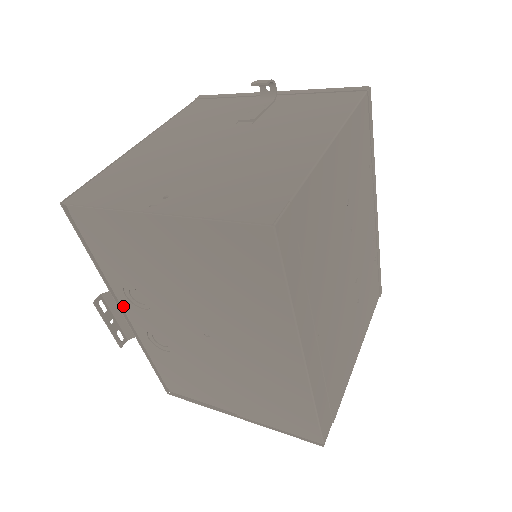
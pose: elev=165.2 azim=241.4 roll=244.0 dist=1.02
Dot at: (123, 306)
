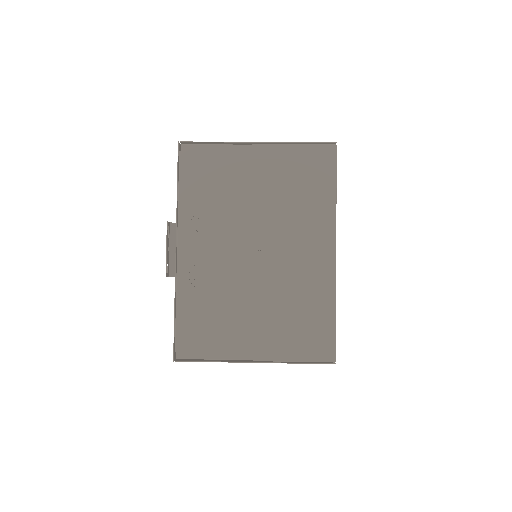
Dot at: (180, 240)
